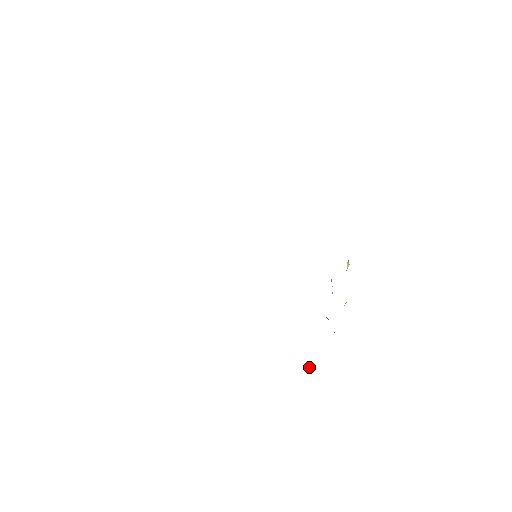
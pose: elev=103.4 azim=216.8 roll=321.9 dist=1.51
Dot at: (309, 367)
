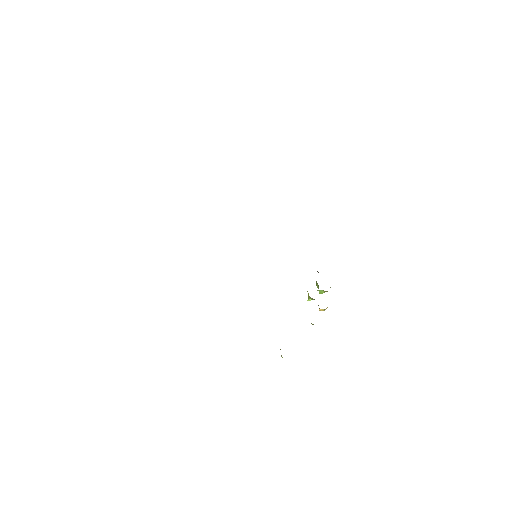
Dot at: occluded
